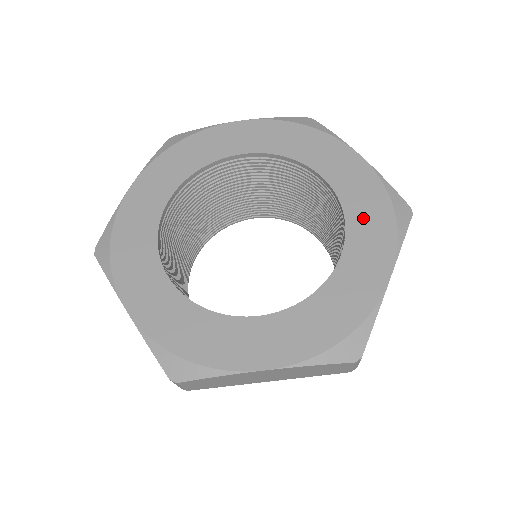
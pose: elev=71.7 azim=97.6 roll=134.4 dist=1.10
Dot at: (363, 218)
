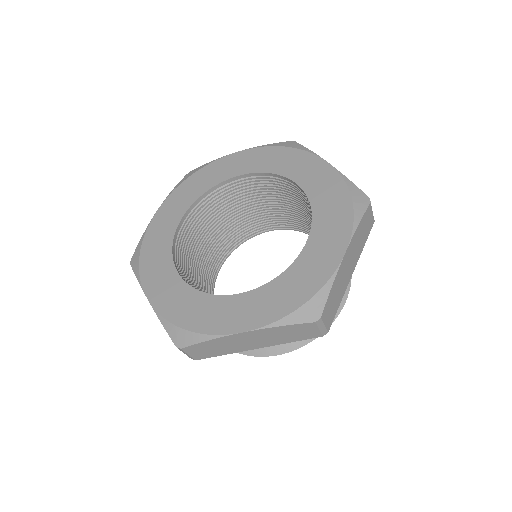
Dot at: (326, 210)
